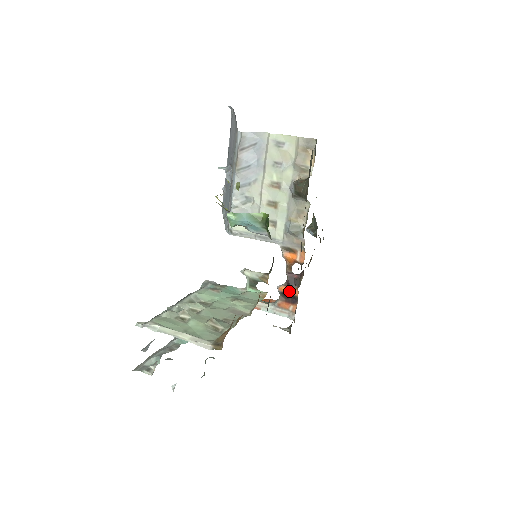
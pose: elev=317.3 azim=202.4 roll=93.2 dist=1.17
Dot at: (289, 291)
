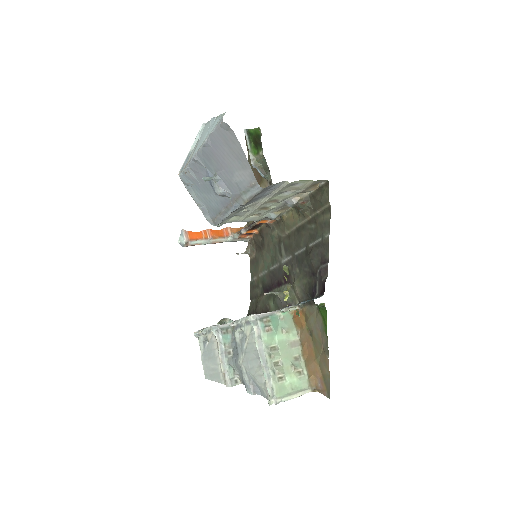
Dot at: occluded
